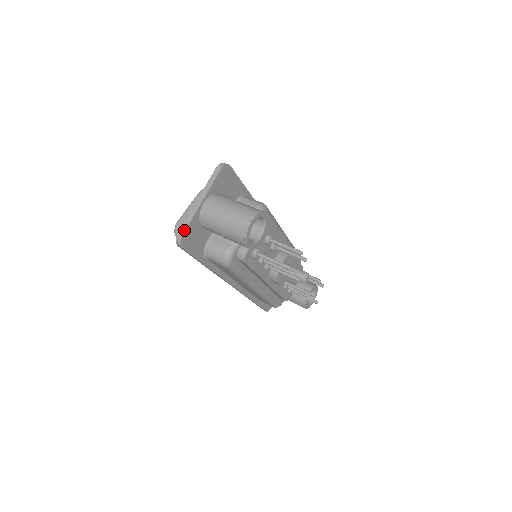
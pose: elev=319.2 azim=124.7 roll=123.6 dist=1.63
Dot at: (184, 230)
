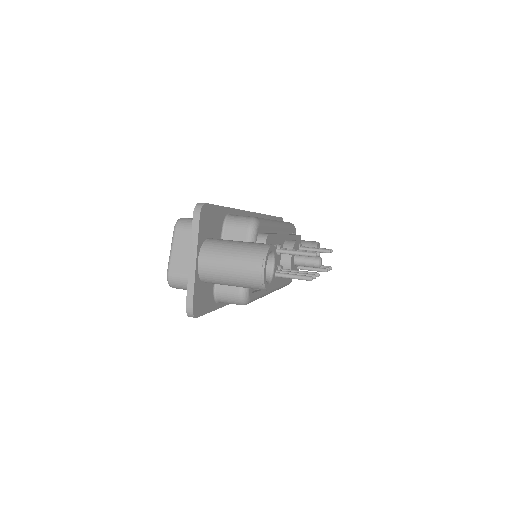
Dot at: (191, 302)
